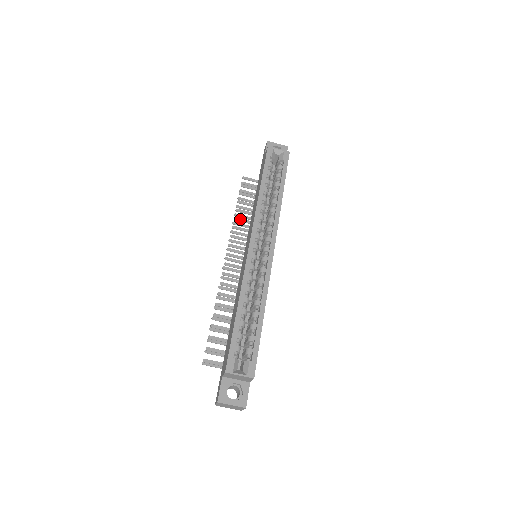
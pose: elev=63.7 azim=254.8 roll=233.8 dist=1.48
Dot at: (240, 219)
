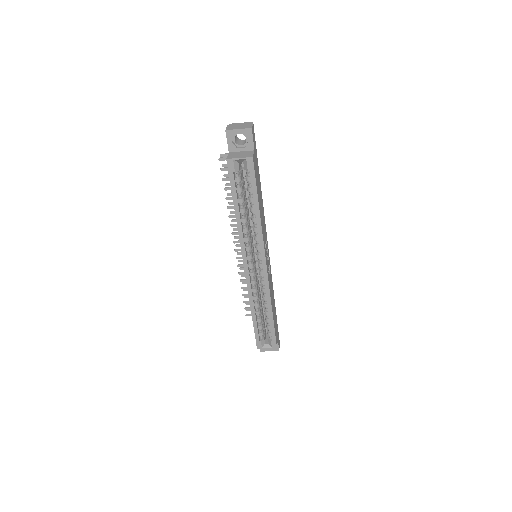
Dot at: (233, 207)
